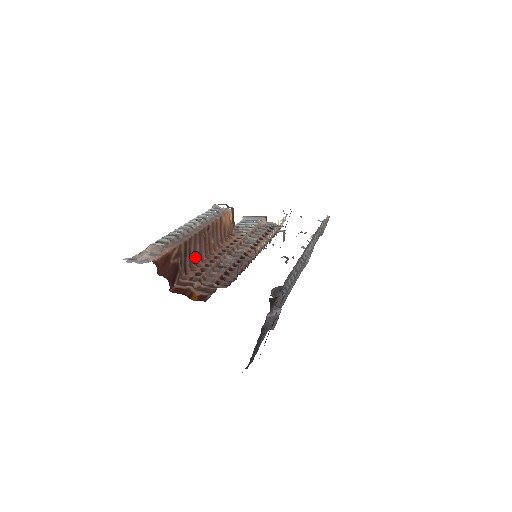
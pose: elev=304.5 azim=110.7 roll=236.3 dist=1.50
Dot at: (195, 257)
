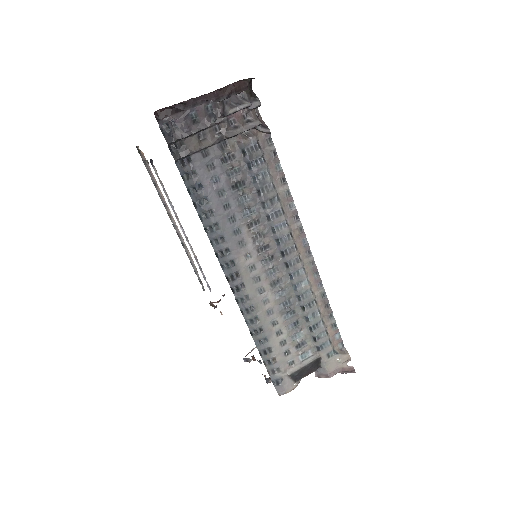
Dot at: occluded
